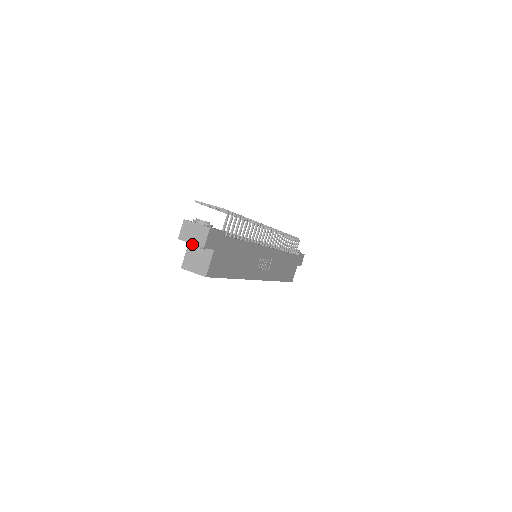
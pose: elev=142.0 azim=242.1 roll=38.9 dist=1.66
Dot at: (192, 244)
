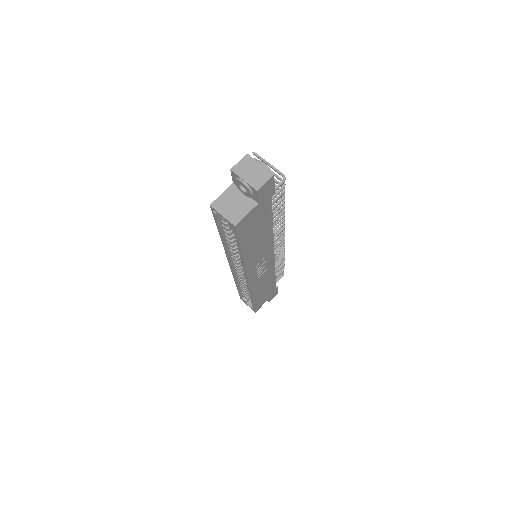
Dot at: (244, 181)
